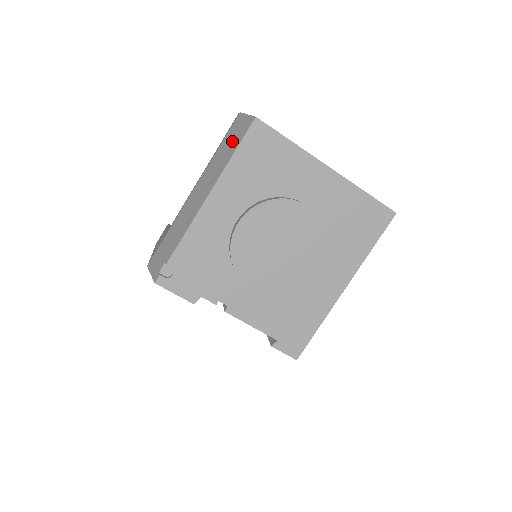
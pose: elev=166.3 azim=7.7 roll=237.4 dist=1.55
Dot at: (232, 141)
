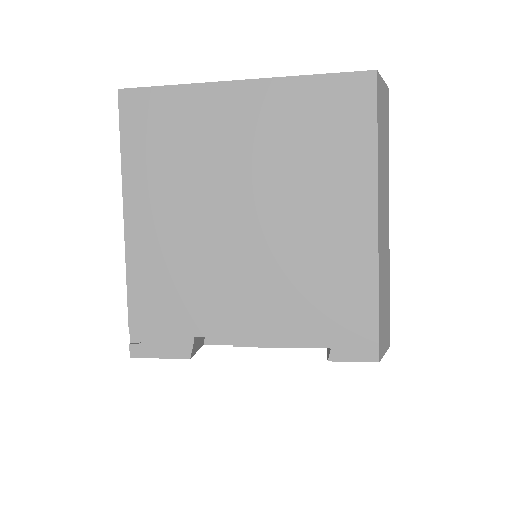
Dot at: occluded
